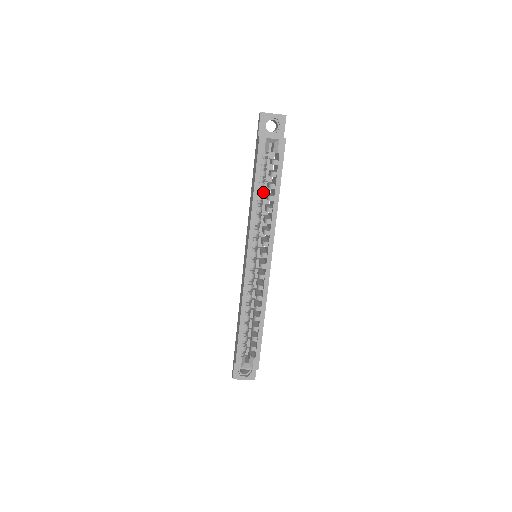
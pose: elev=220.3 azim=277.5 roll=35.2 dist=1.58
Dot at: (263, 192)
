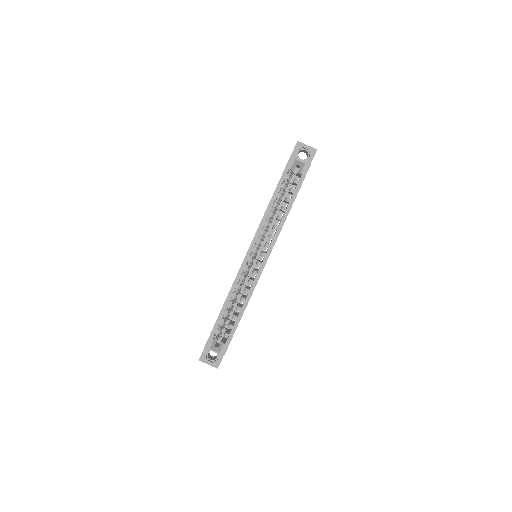
Dot at: (279, 203)
